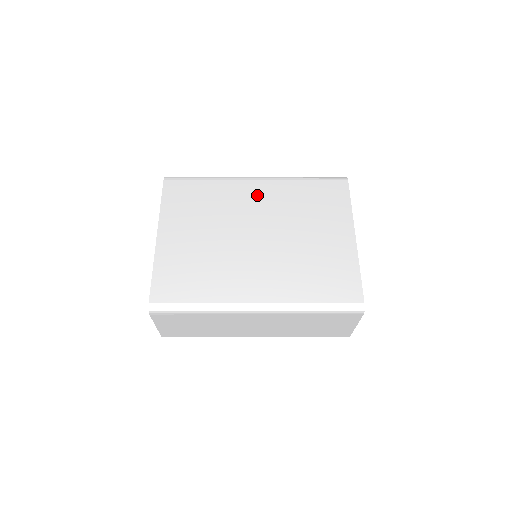
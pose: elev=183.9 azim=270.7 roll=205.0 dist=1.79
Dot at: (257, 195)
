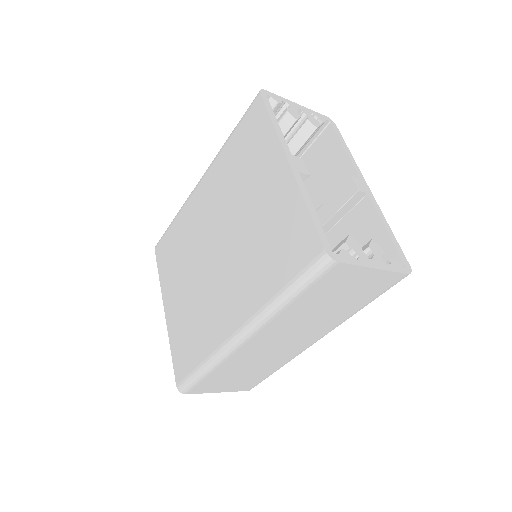
Dot at: (204, 200)
